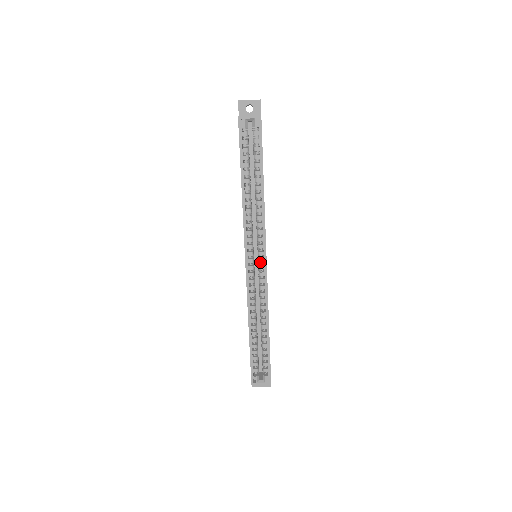
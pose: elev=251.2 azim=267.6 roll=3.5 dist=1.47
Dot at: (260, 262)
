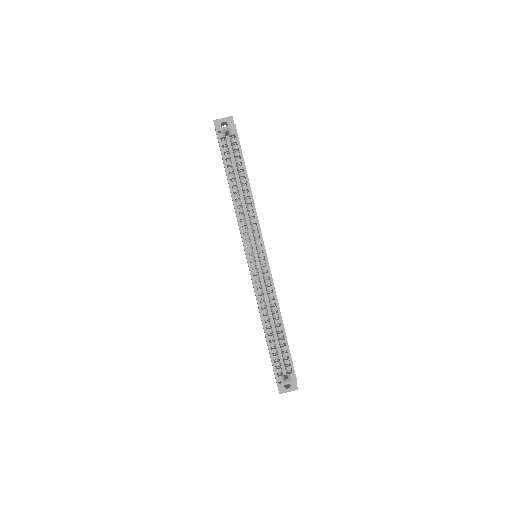
Dot at: (261, 257)
